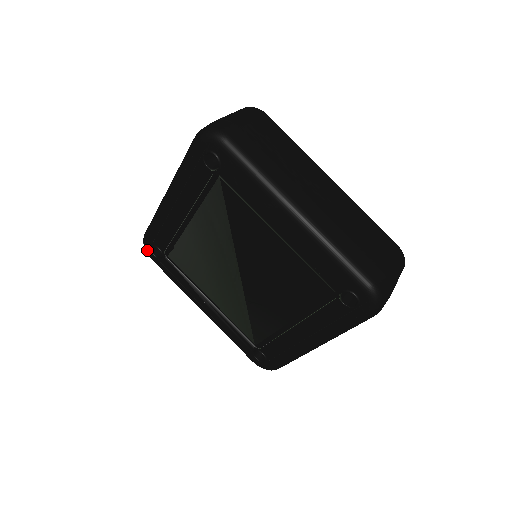
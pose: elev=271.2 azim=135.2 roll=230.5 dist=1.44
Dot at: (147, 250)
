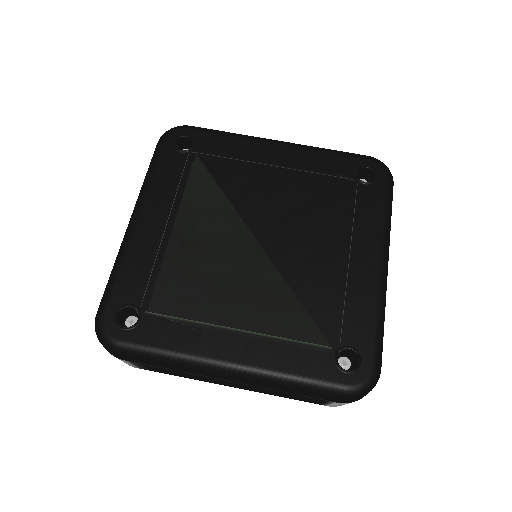
Dot at: (107, 330)
